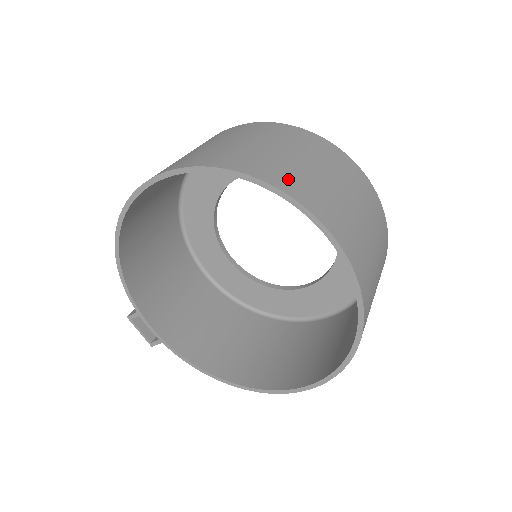
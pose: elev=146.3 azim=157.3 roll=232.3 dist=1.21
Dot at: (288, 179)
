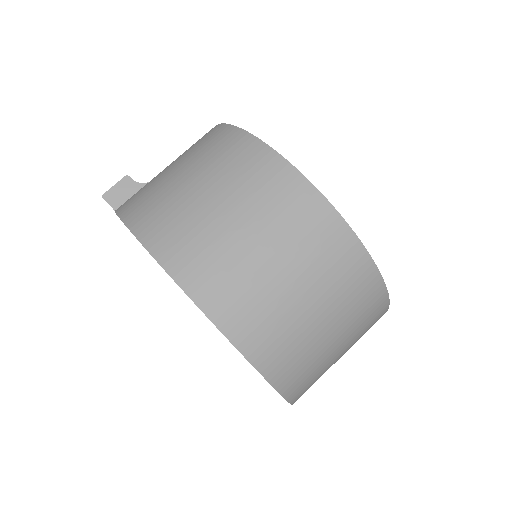
Dot at: (306, 386)
